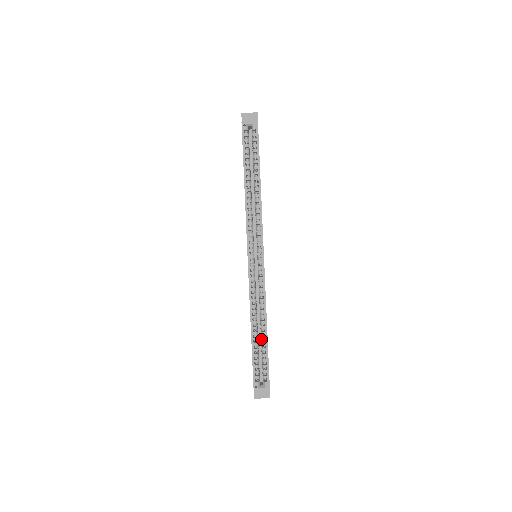
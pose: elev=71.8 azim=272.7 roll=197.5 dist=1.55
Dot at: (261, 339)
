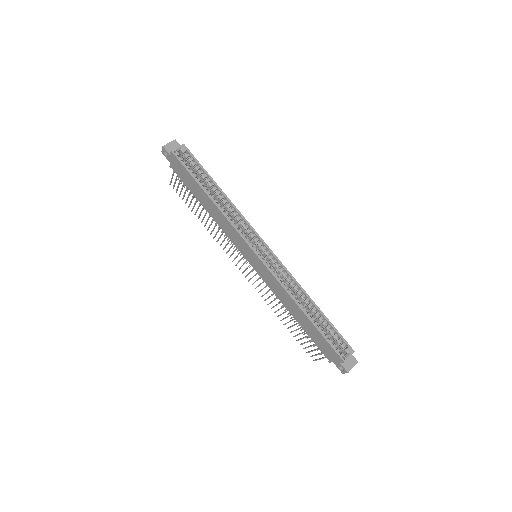
Dot at: (316, 316)
